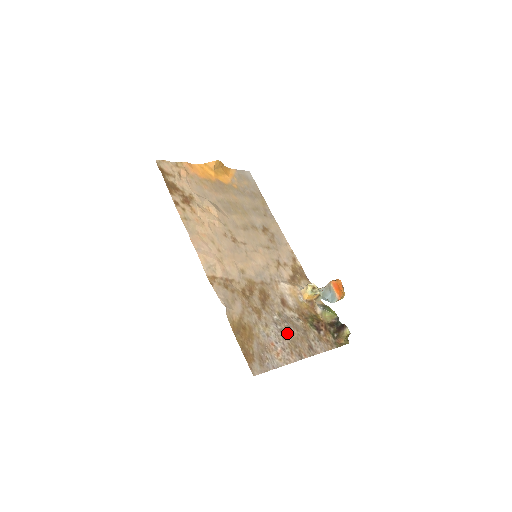
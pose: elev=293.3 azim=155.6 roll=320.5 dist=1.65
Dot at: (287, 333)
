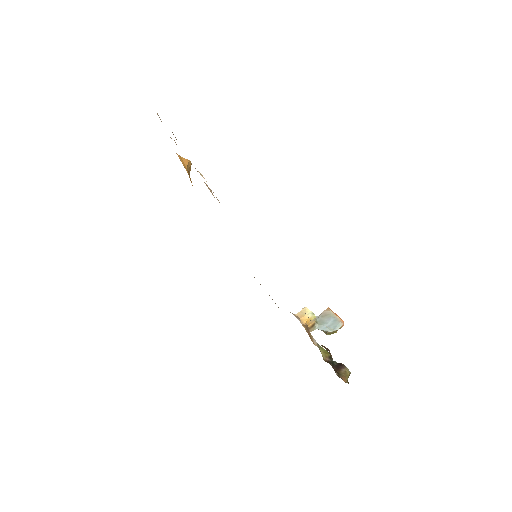
Dot at: occluded
